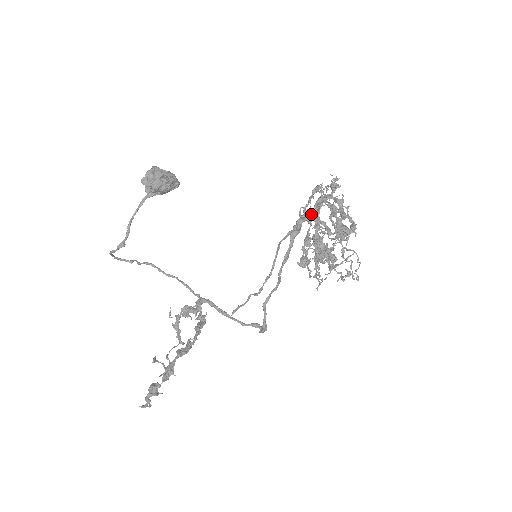
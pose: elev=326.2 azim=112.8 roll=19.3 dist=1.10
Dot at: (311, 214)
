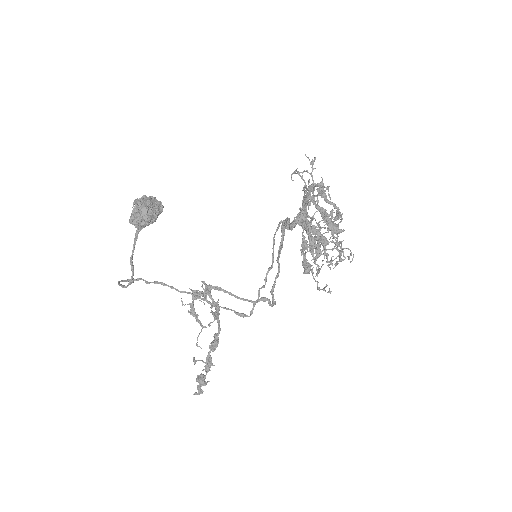
Dot at: (302, 218)
